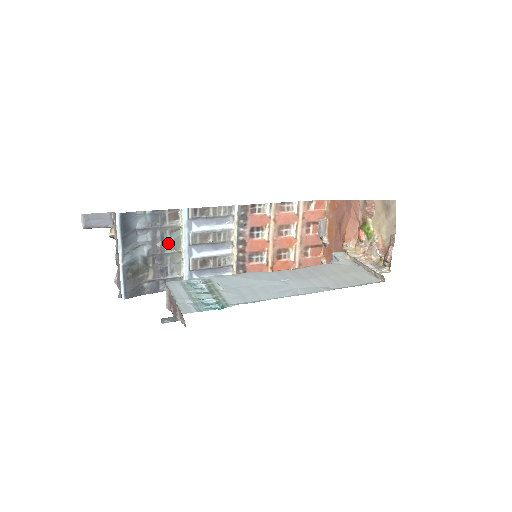
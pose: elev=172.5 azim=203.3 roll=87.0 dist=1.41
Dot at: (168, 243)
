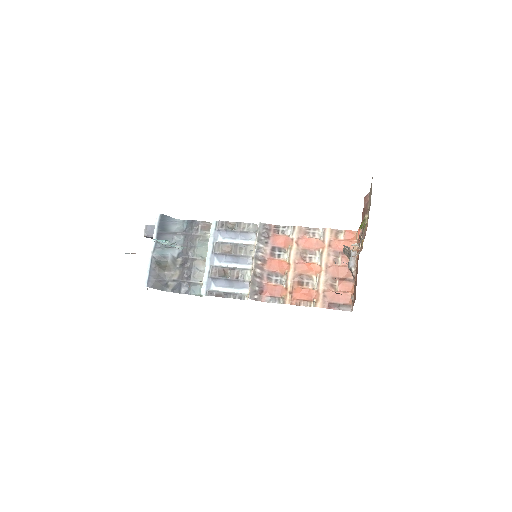
Dot at: (196, 250)
